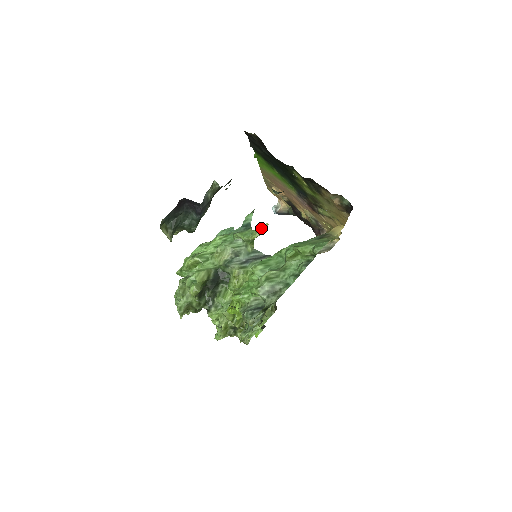
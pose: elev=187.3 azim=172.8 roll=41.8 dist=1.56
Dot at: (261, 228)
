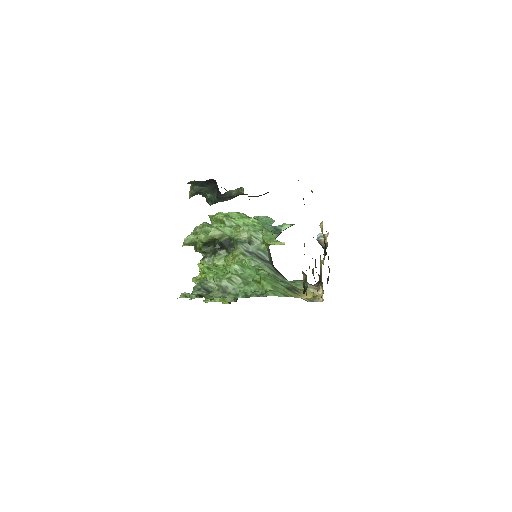
Dot at: (278, 242)
